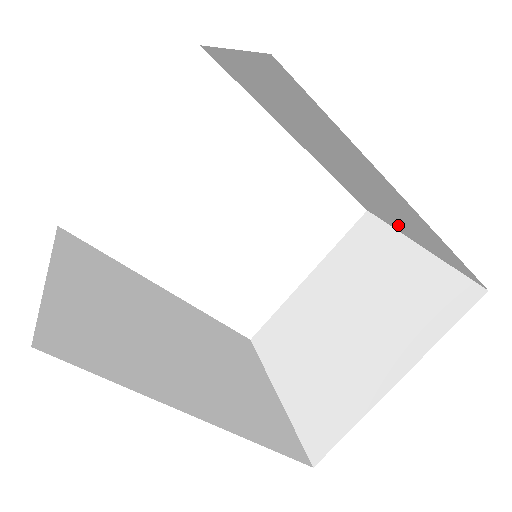
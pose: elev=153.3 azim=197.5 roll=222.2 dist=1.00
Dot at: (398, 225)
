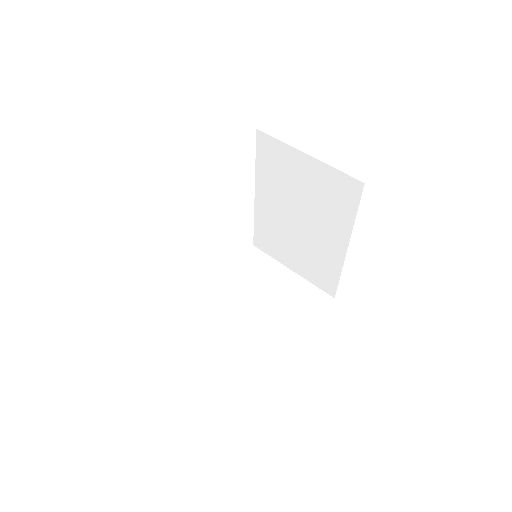
Dot at: (291, 259)
